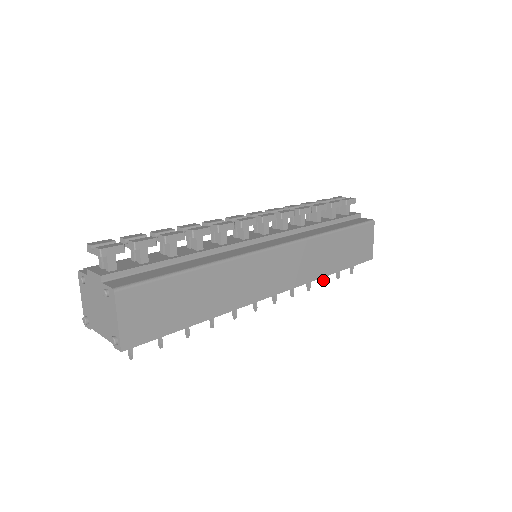
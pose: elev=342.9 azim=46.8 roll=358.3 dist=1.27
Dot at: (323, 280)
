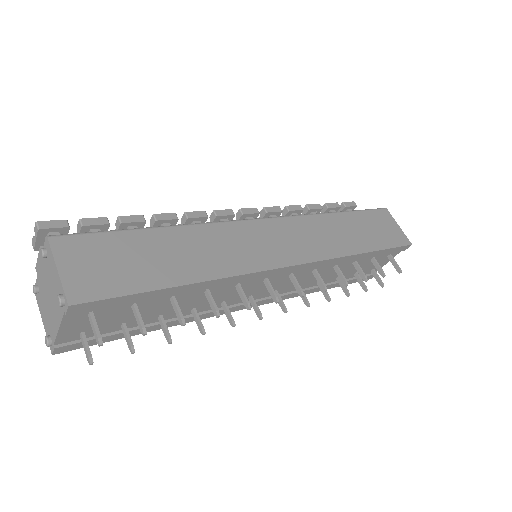
Dot at: (362, 276)
